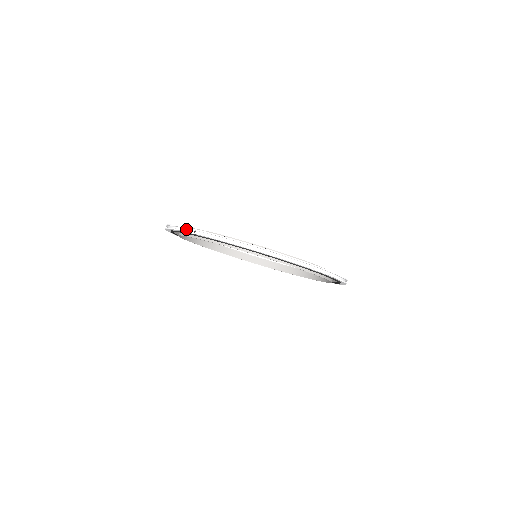
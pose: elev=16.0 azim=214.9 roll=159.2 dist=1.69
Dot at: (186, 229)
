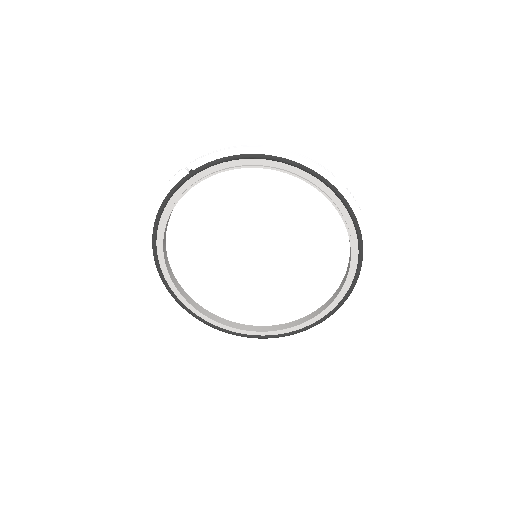
Dot at: (179, 174)
